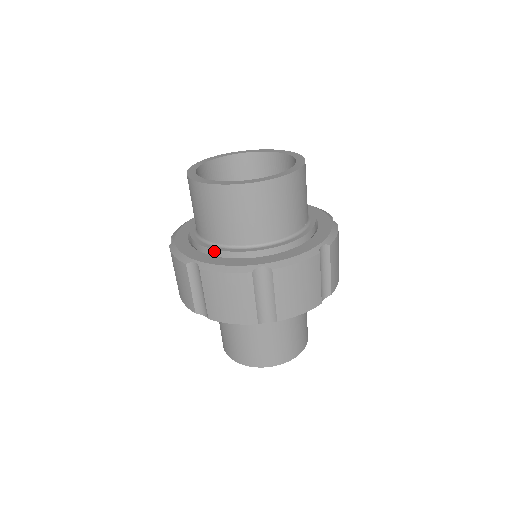
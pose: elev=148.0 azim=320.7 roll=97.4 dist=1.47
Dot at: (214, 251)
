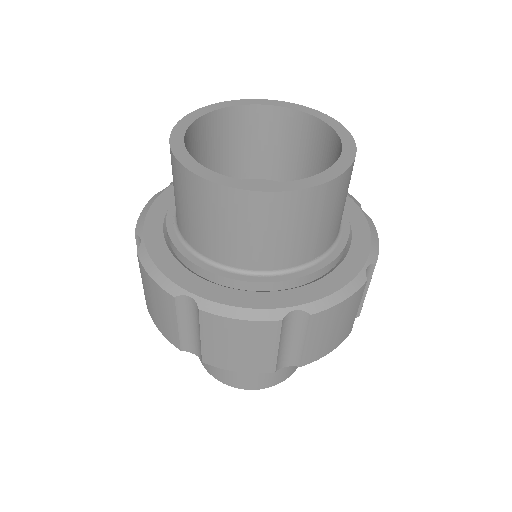
Dot at: (169, 237)
